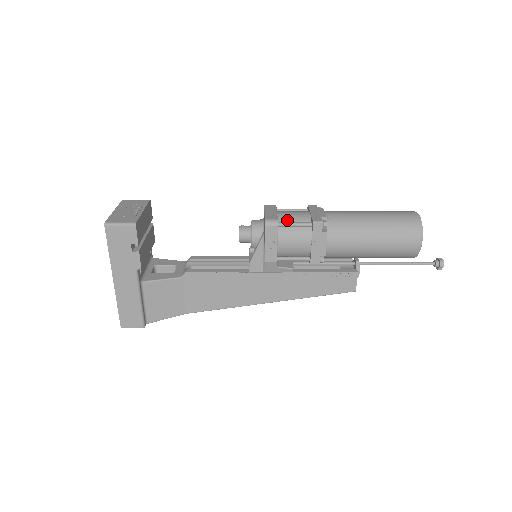
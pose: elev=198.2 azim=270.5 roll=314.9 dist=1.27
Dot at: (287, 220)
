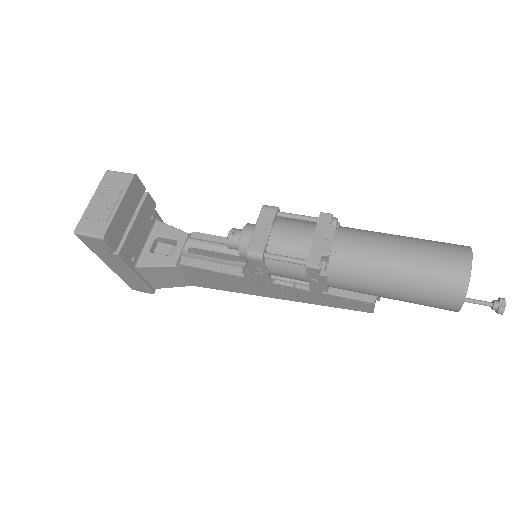
Dot at: (278, 248)
